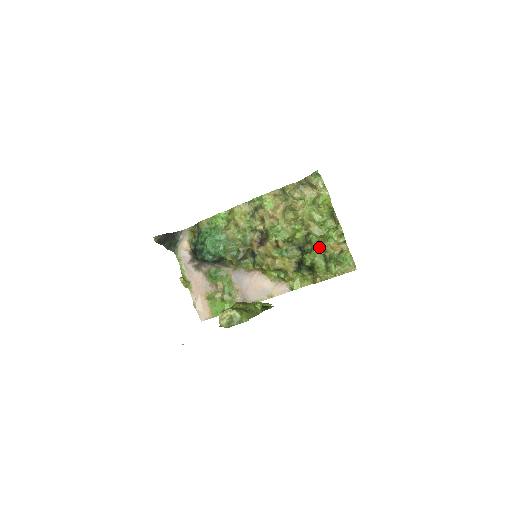
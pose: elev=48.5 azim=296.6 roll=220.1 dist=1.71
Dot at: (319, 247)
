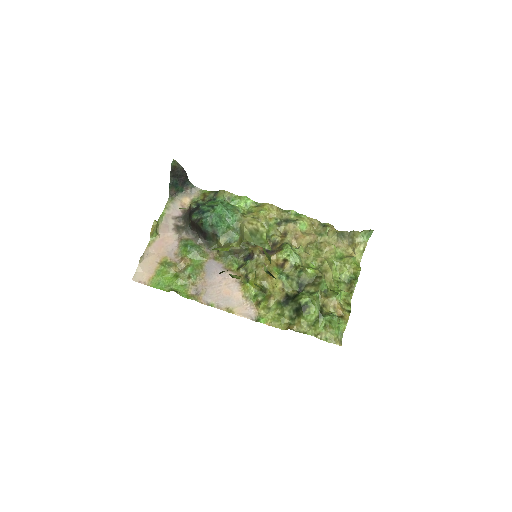
Dot at: (323, 296)
